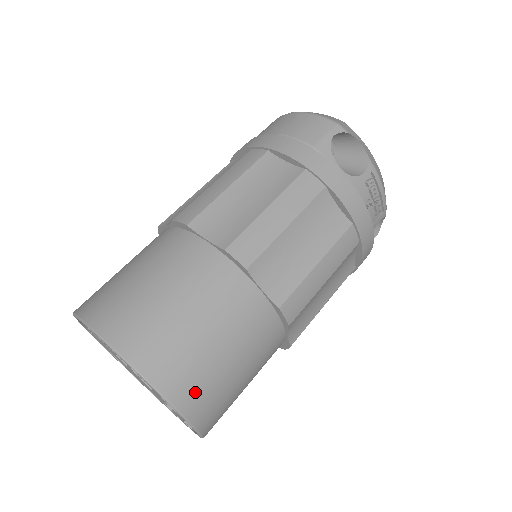
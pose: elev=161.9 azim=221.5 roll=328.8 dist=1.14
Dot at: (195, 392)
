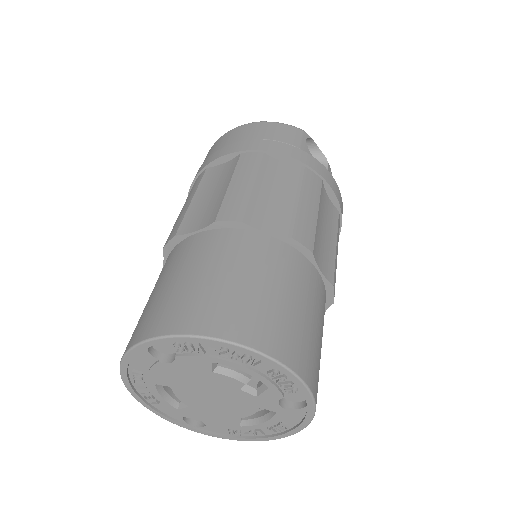
Dot at: (316, 375)
